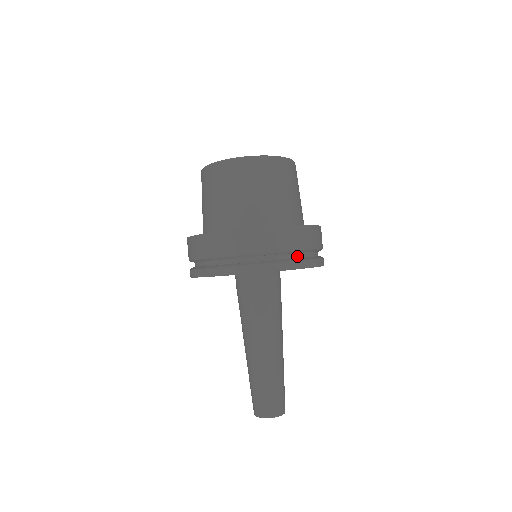
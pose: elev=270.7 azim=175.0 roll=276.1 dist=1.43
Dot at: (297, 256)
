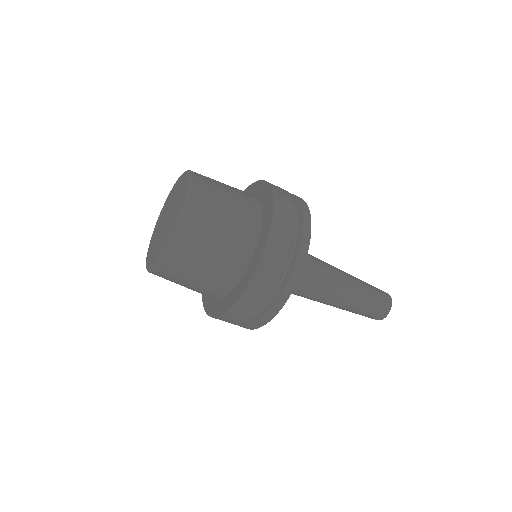
Dot at: (268, 301)
